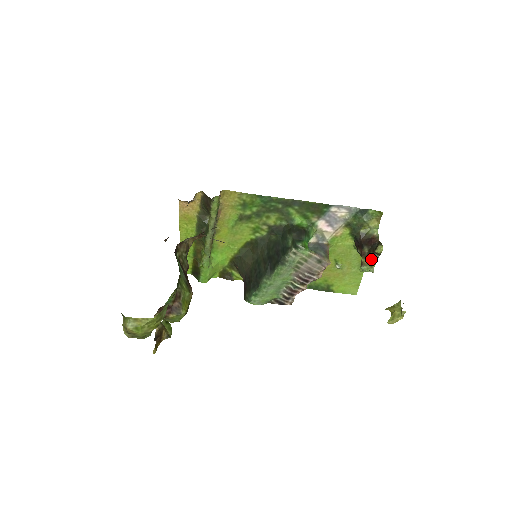
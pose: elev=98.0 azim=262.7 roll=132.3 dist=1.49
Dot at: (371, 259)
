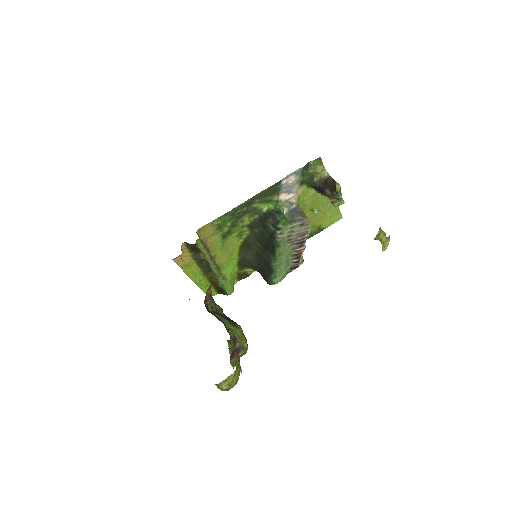
Dot at: (337, 197)
